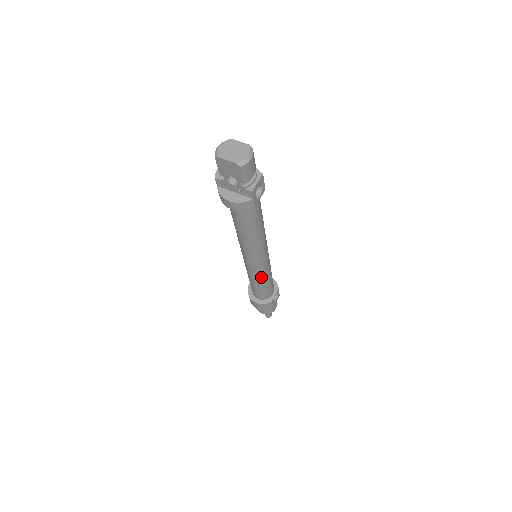
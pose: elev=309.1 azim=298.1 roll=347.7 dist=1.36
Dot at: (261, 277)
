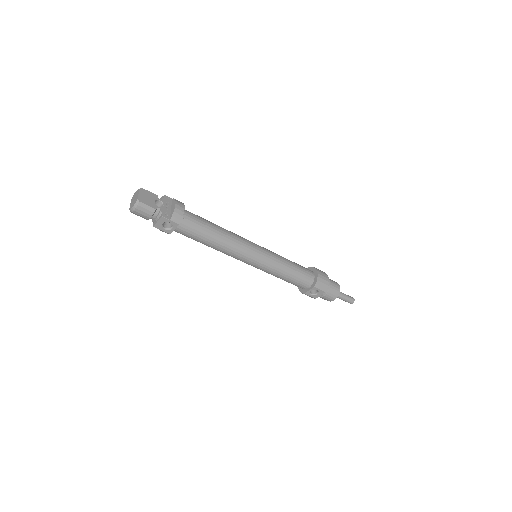
Dot at: occluded
